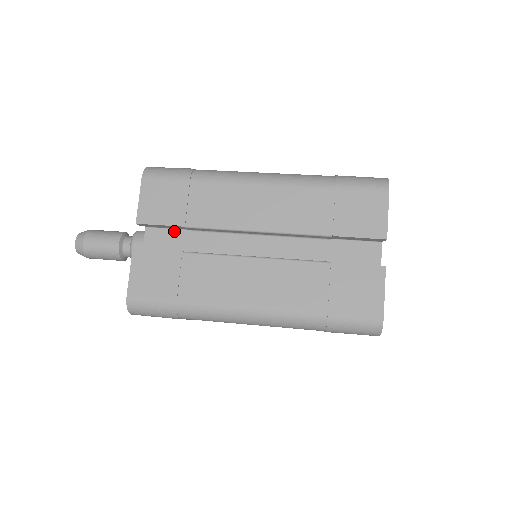
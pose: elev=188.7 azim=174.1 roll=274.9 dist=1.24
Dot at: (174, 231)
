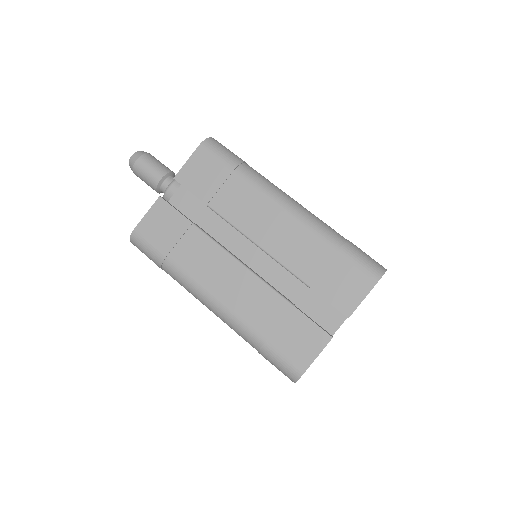
Dot at: occluded
